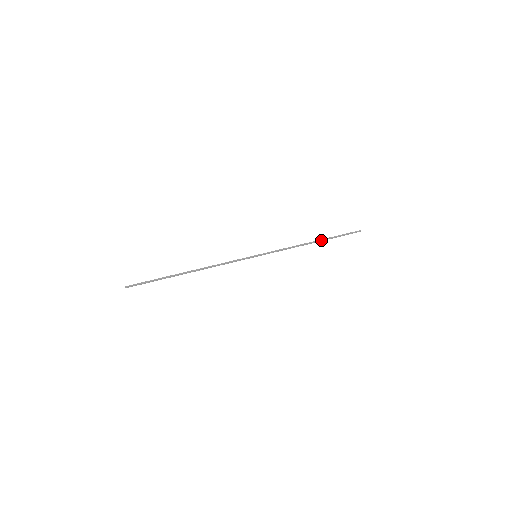
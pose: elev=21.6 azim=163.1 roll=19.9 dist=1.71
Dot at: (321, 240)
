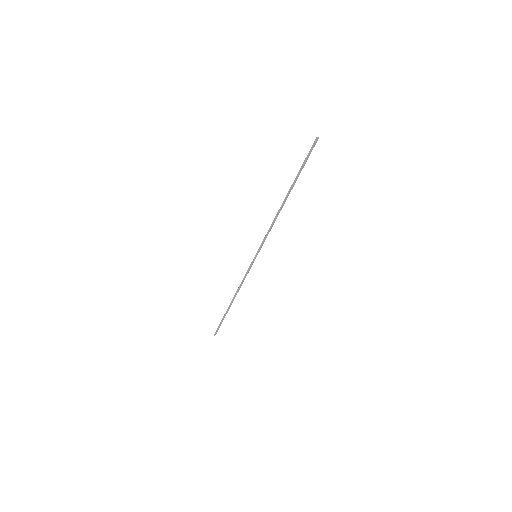
Dot at: (289, 192)
